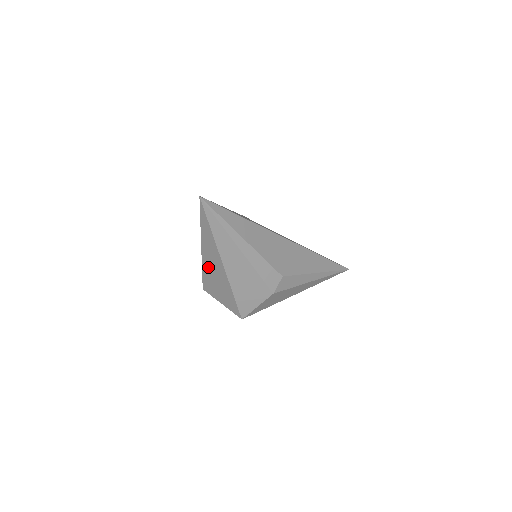
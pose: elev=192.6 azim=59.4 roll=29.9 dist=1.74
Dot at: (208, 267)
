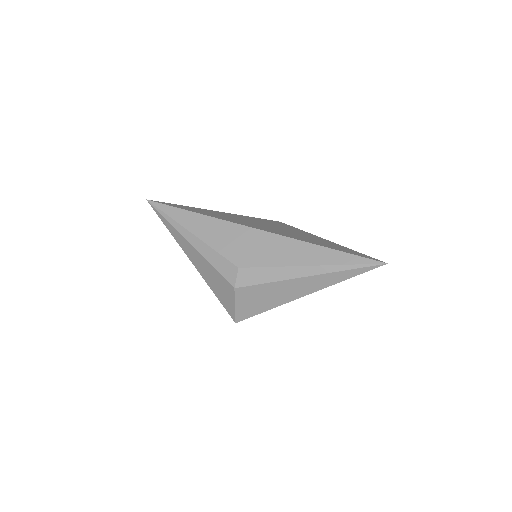
Dot at: occluded
